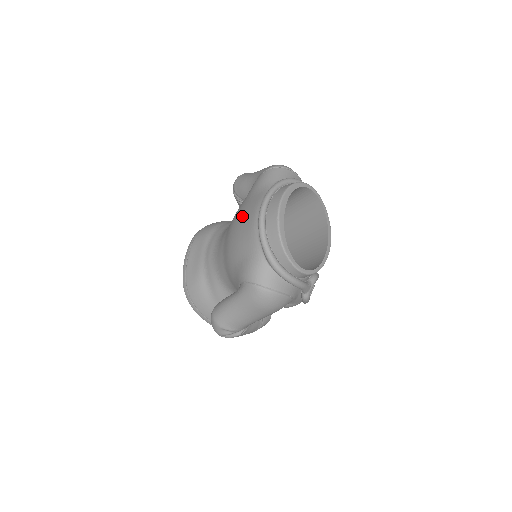
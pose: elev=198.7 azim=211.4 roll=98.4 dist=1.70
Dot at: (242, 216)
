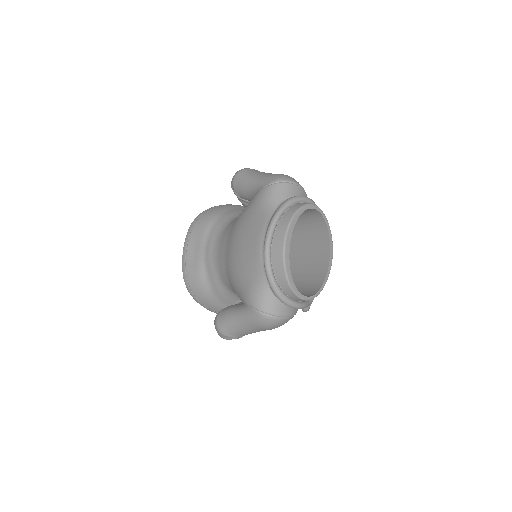
Dot at: (245, 235)
